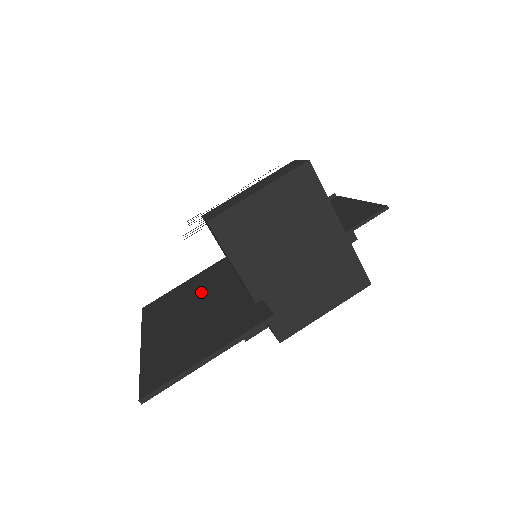
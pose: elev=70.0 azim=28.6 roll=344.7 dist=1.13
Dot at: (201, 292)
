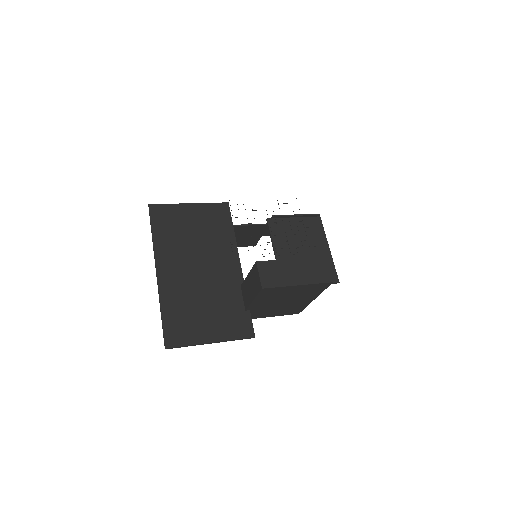
Dot at: (206, 244)
